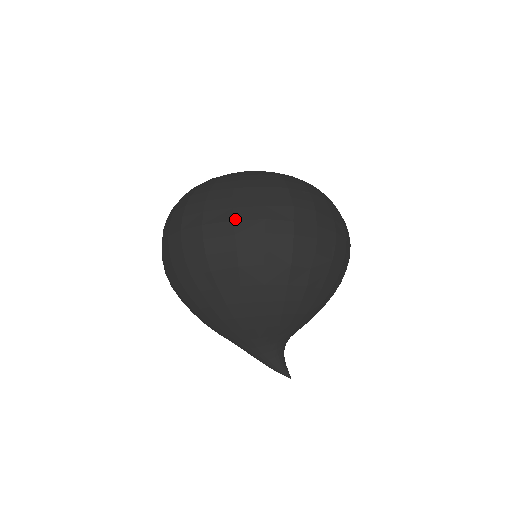
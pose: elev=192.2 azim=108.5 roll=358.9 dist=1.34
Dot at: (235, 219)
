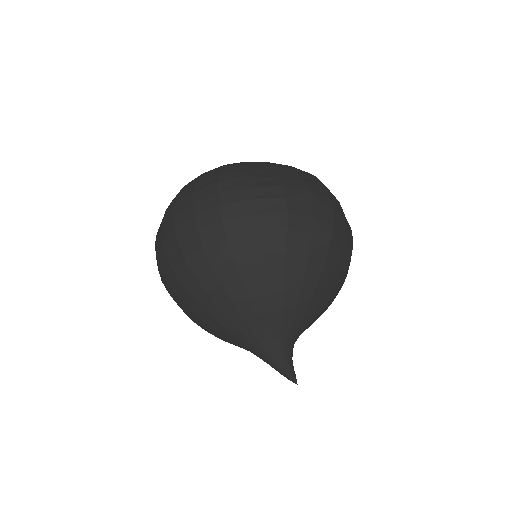
Dot at: (283, 185)
